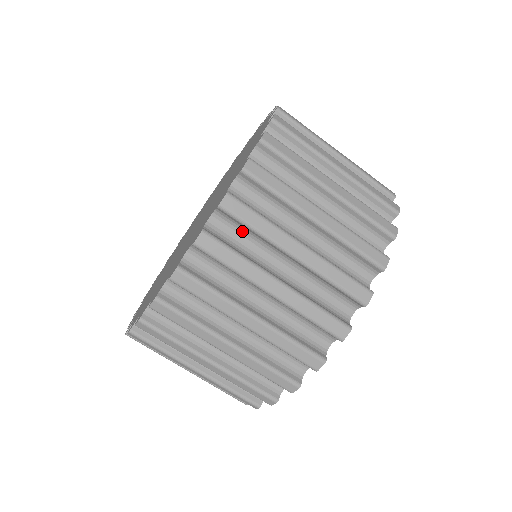
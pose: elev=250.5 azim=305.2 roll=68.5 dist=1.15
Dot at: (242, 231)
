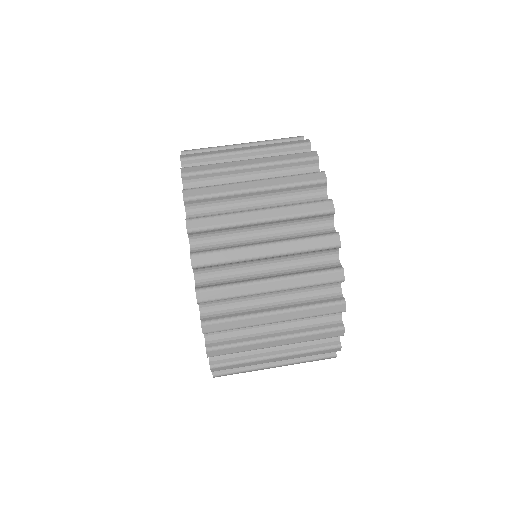
Dot at: (212, 206)
